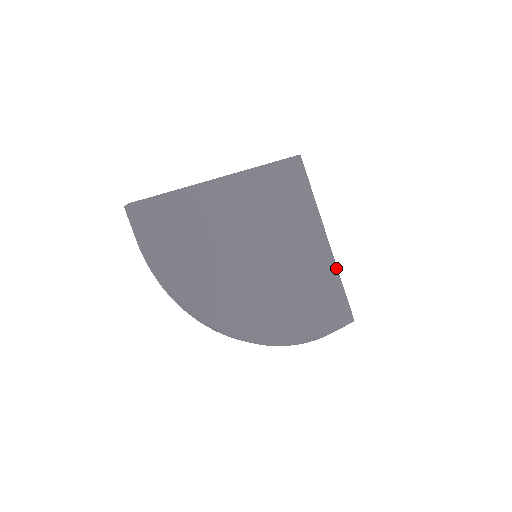
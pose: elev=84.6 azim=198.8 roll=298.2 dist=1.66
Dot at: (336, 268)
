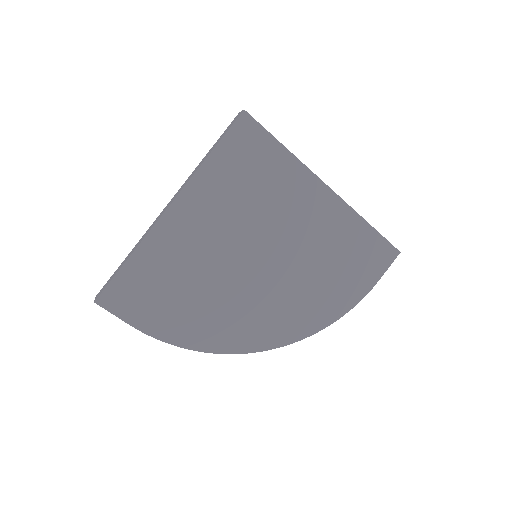
Dot at: (353, 212)
